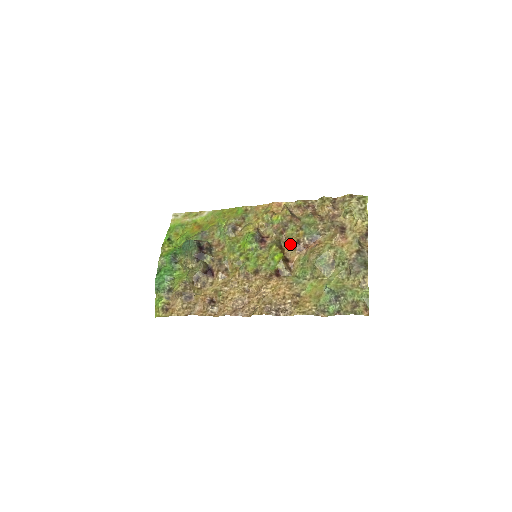
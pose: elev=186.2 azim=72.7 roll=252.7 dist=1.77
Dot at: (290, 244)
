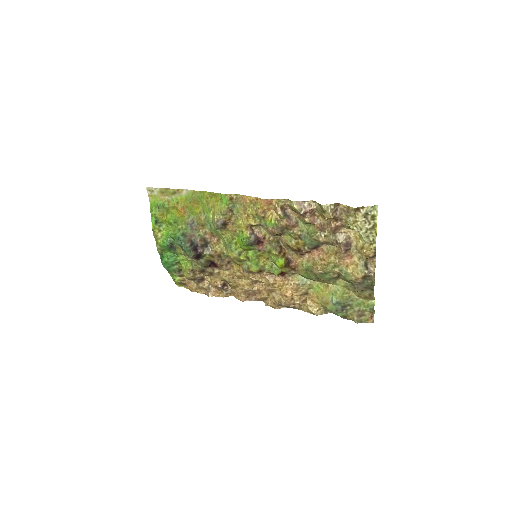
Dot at: (290, 248)
